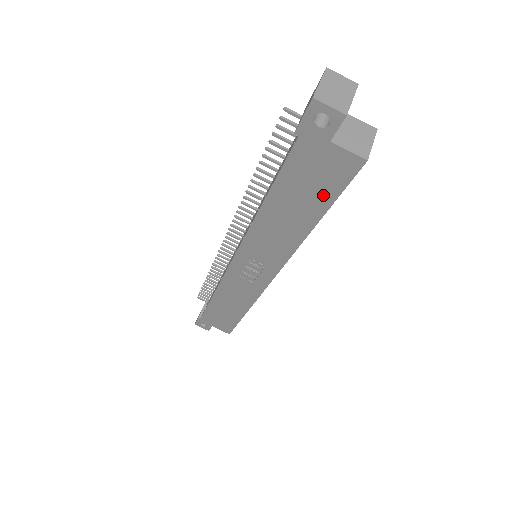
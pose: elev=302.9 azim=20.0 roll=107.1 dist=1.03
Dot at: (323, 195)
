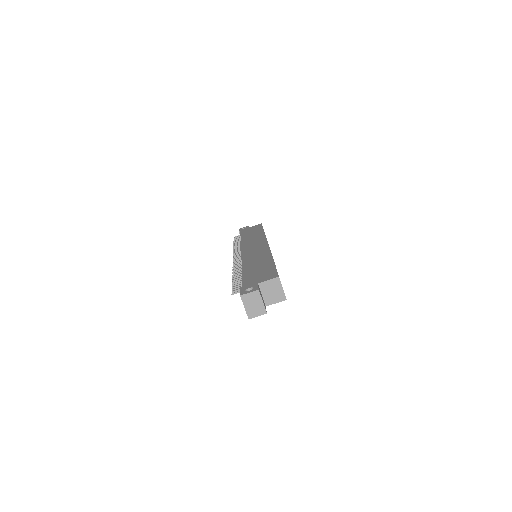
Dot at: occluded
